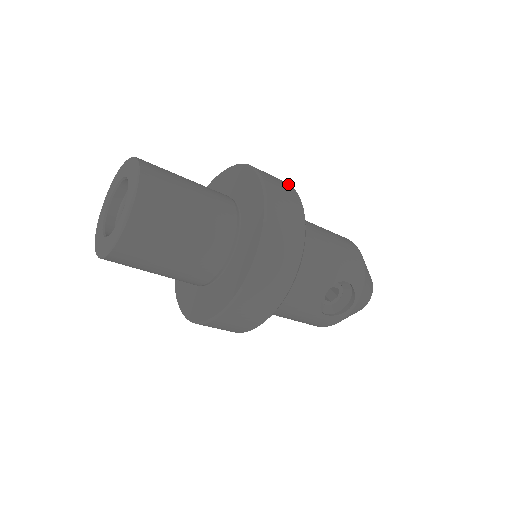
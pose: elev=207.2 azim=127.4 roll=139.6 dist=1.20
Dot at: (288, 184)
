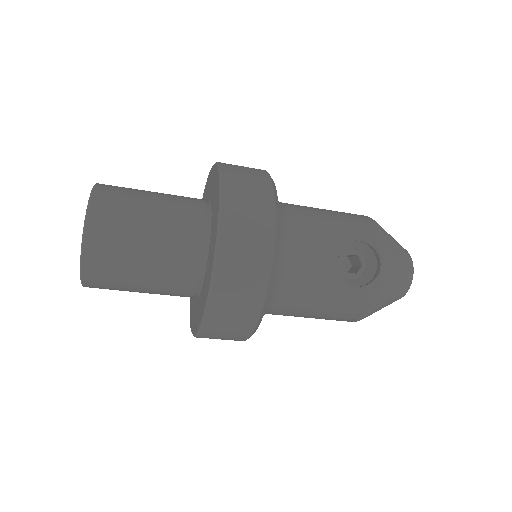
Dot at: occluded
